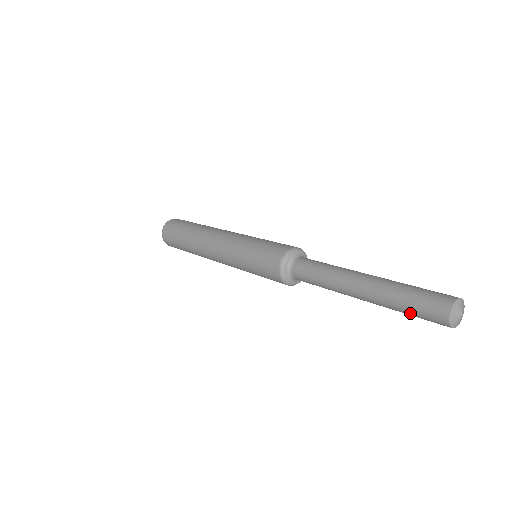
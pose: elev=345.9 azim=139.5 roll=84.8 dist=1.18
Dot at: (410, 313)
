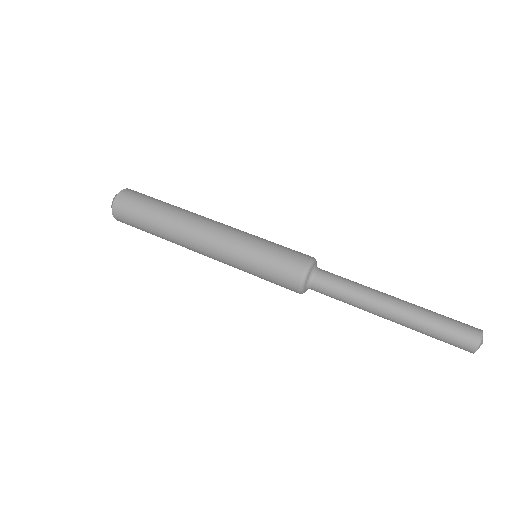
Dot at: occluded
